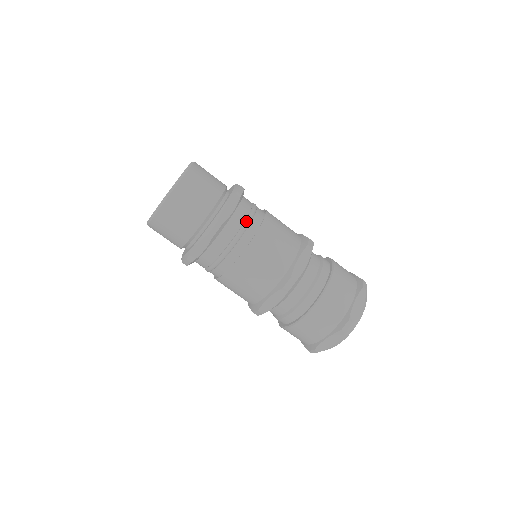
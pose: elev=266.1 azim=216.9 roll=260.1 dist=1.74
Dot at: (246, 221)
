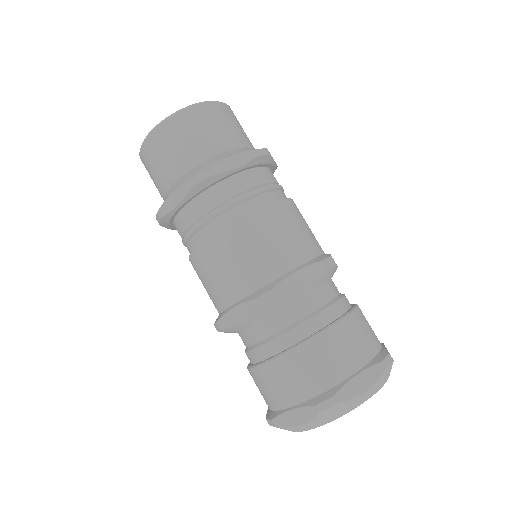
Dot at: (249, 191)
